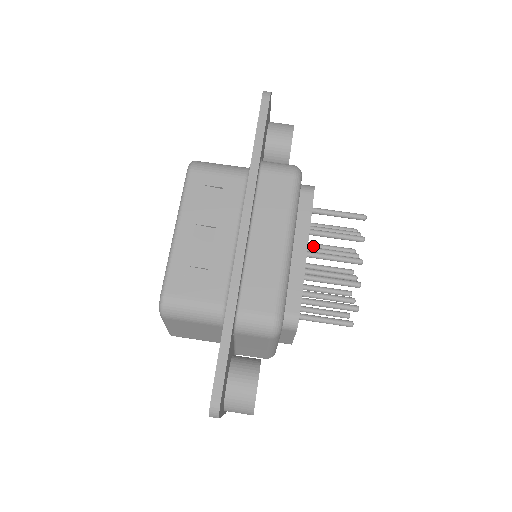
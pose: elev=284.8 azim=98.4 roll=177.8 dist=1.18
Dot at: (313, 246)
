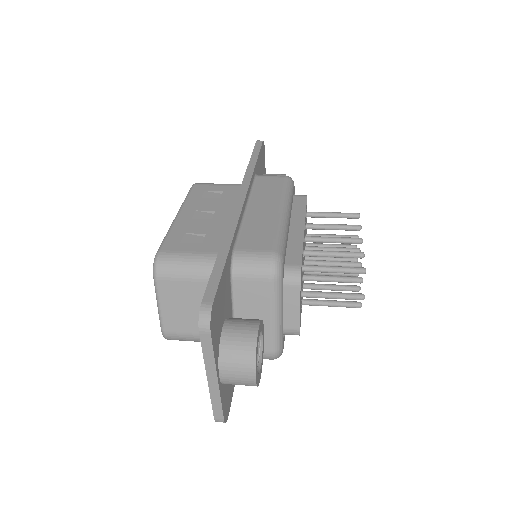
Dot at: (314, 257)
